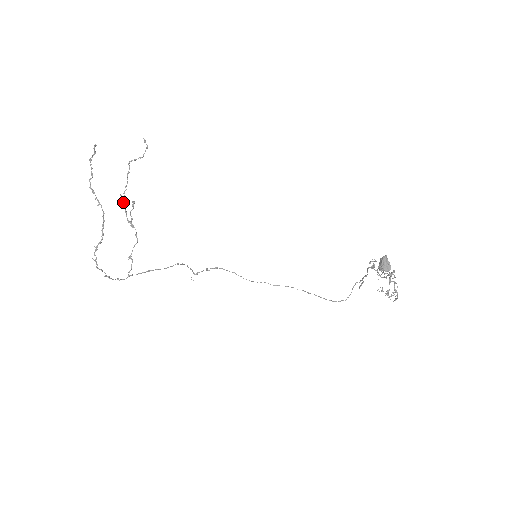
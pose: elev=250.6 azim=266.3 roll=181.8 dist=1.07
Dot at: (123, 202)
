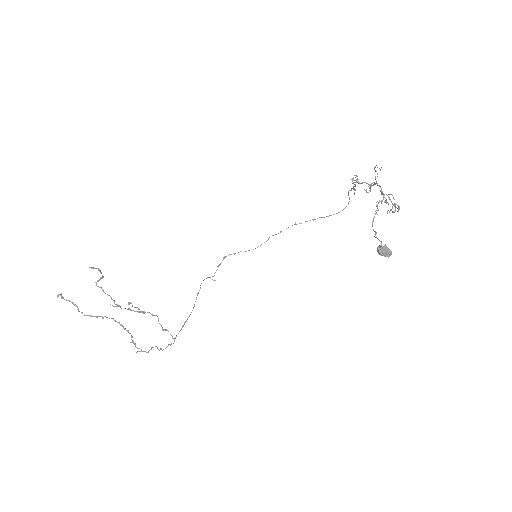
Dot at: (120, 307)
